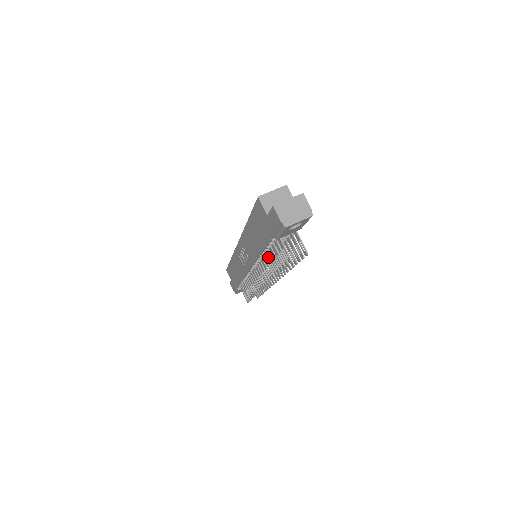
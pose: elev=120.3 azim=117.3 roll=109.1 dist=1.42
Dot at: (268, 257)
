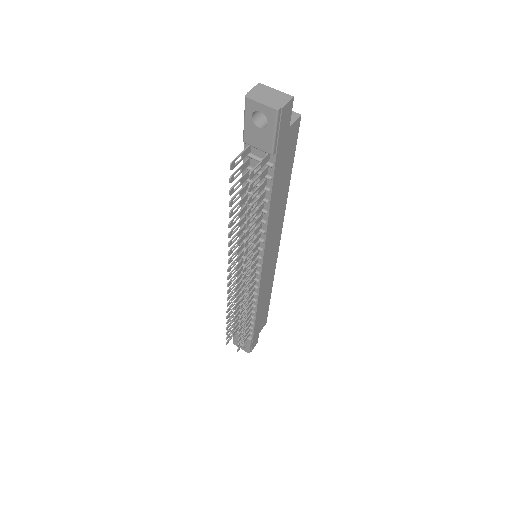
Dot at: (243, 208)
